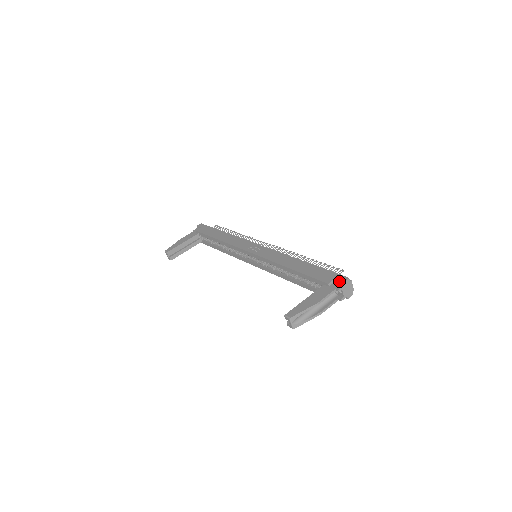
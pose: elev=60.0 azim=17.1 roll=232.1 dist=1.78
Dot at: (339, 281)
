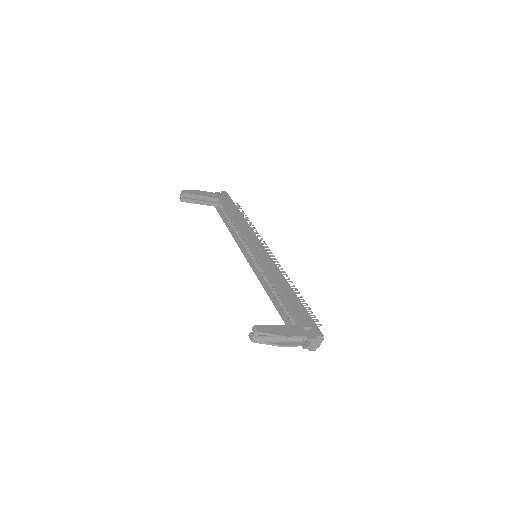
Dot at: (314, 332)
